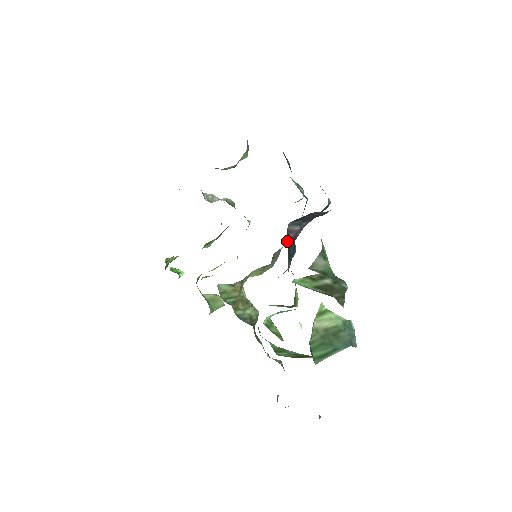
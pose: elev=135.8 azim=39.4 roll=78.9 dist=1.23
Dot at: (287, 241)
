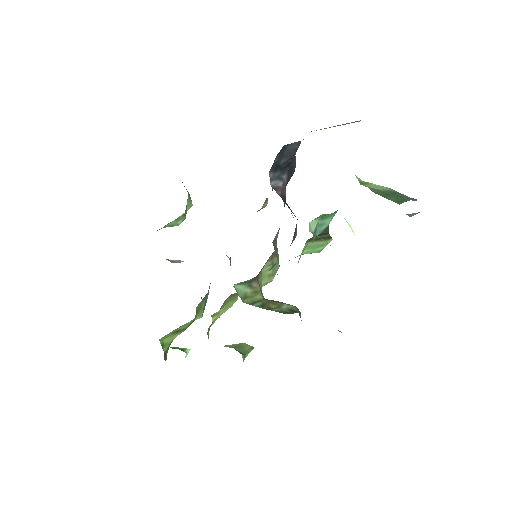
Dot at: occluded
